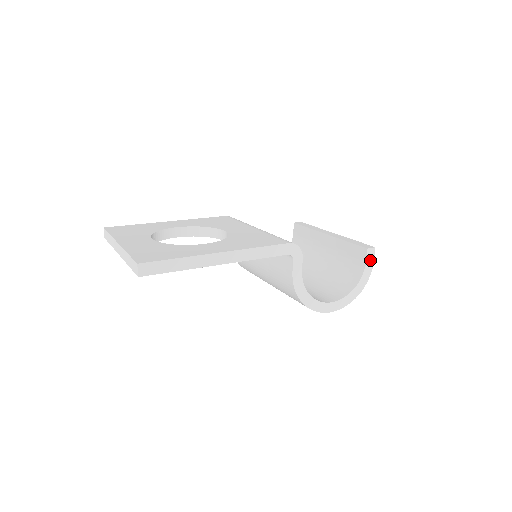
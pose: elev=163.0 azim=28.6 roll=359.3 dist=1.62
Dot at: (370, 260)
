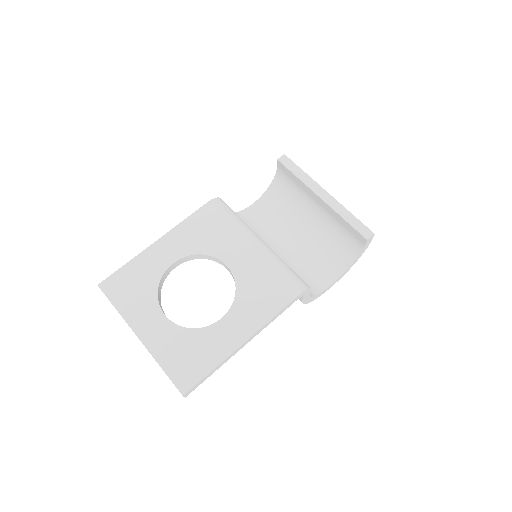
Dot at: (368, 242)
